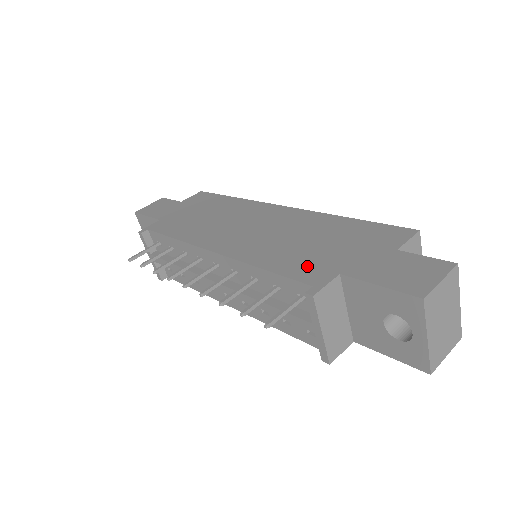
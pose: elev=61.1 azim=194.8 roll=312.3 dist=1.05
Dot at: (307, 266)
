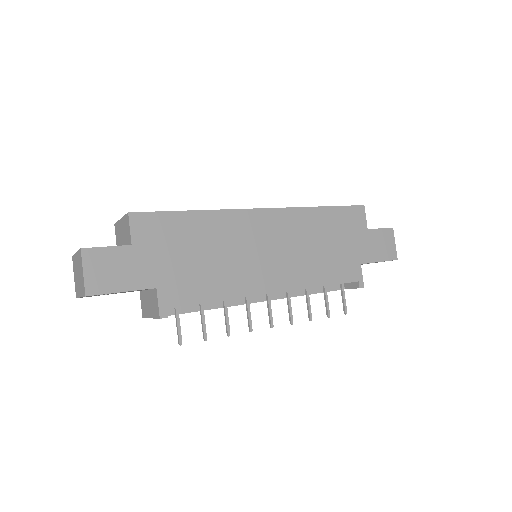
Dot at: (343, 268)
